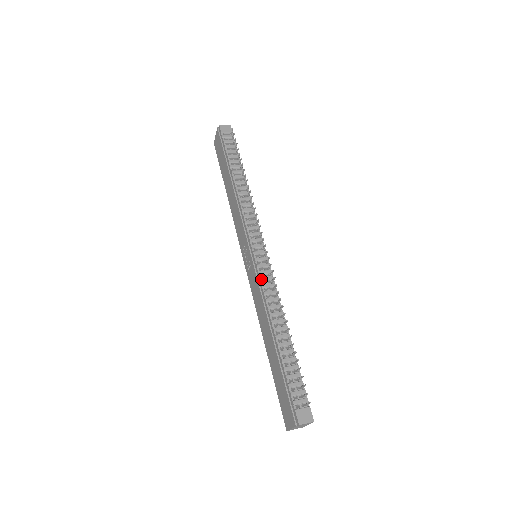
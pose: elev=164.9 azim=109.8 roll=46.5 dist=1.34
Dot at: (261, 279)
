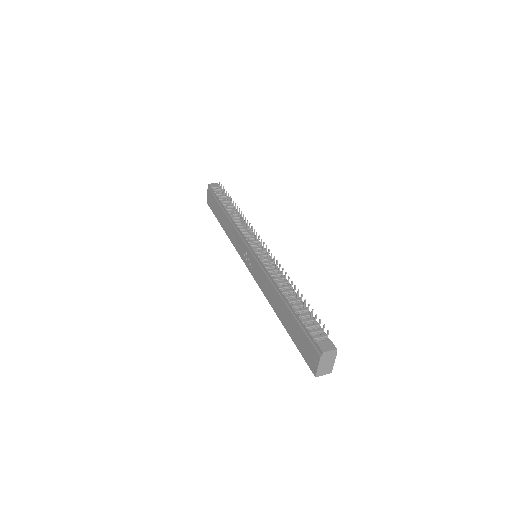
Dot at: (263, 262)
